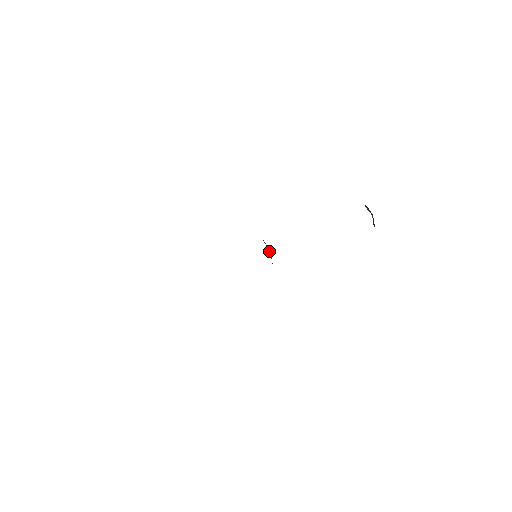
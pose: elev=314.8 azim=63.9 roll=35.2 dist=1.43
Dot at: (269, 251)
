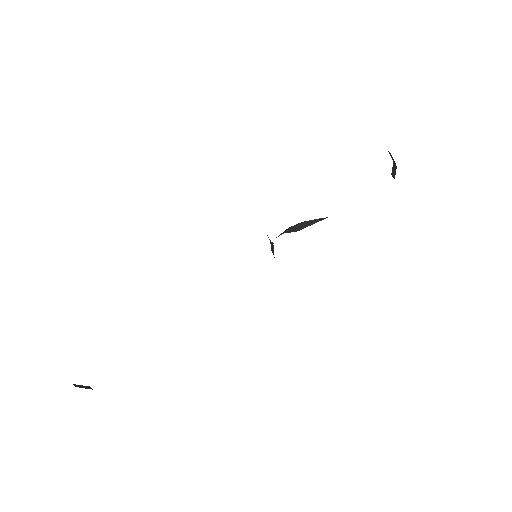
Dot at: (269, 239)
